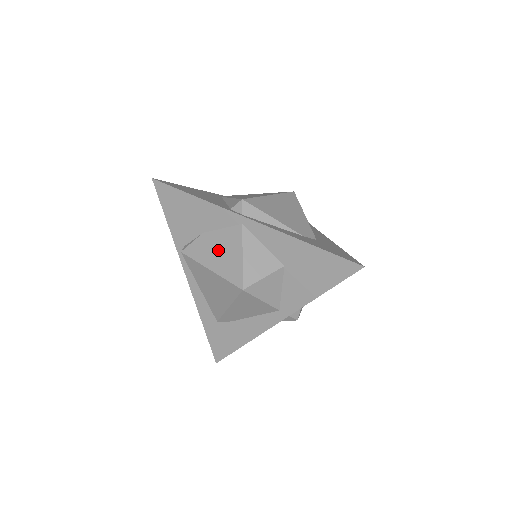
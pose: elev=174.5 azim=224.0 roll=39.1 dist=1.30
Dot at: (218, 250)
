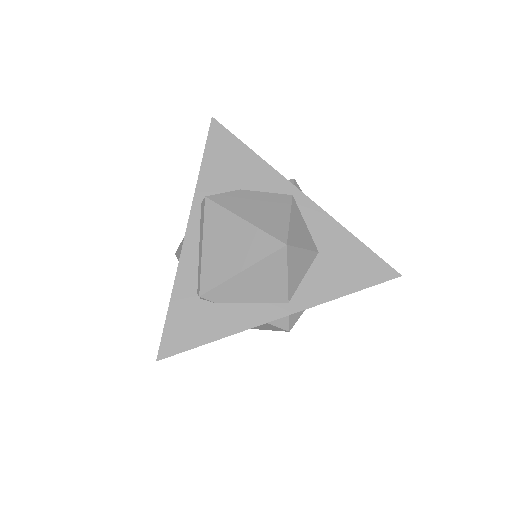
Dot at: (258, 206)
